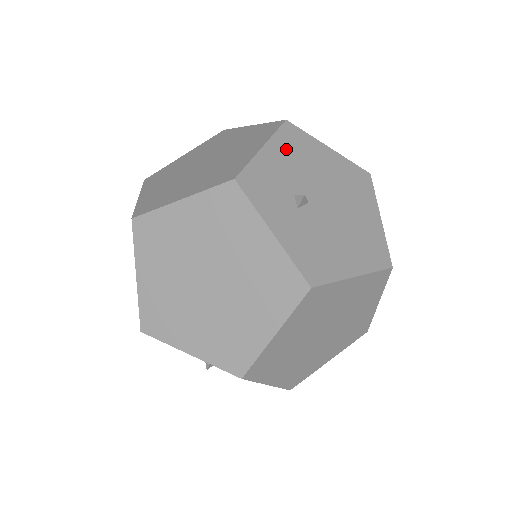
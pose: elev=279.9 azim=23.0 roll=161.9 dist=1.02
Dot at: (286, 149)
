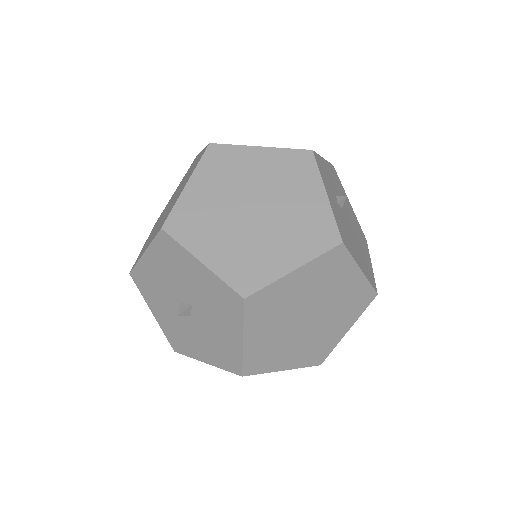
Dot at: (333, 175)
